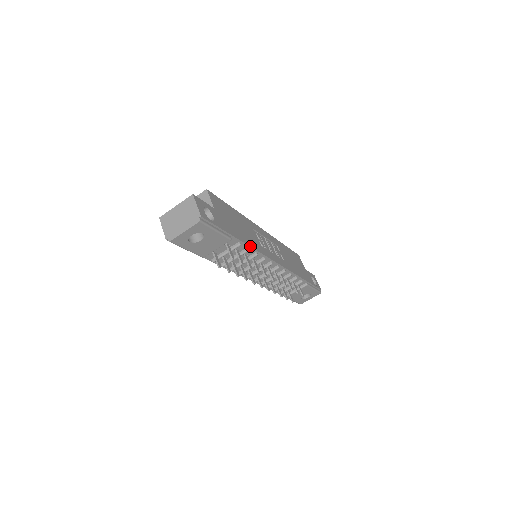
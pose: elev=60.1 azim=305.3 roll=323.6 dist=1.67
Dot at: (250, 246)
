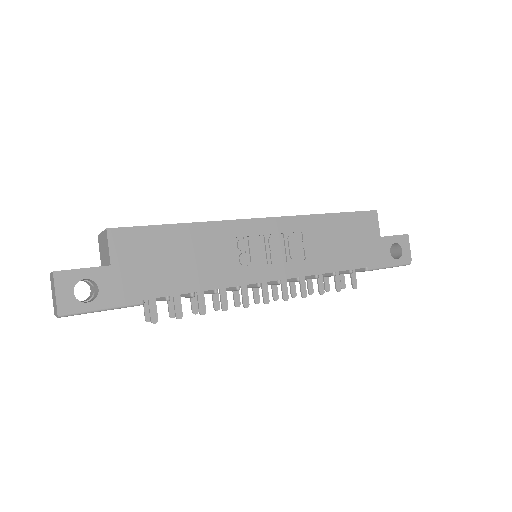
Dot at: (194, 291)
